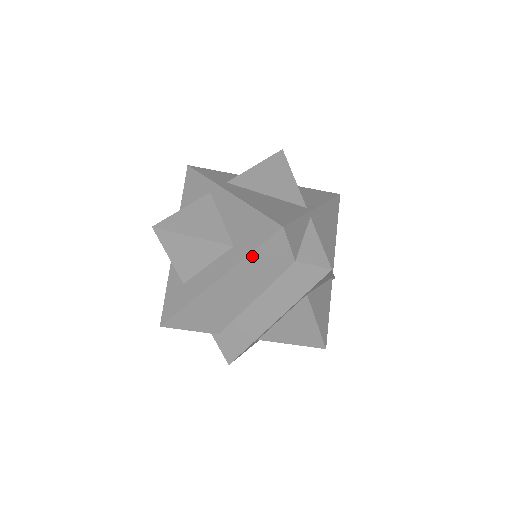
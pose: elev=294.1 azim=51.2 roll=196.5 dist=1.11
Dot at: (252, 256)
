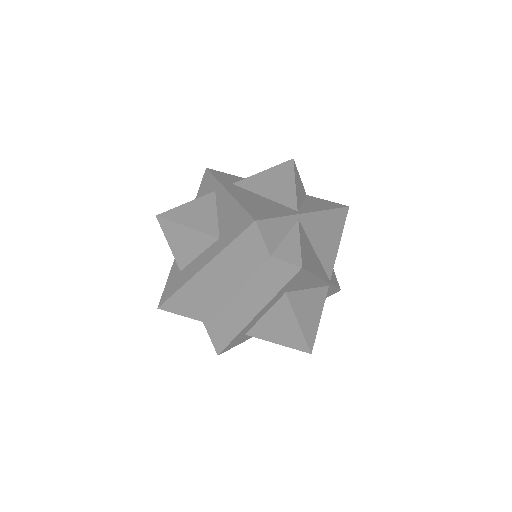
Dot at: (231, 247)
